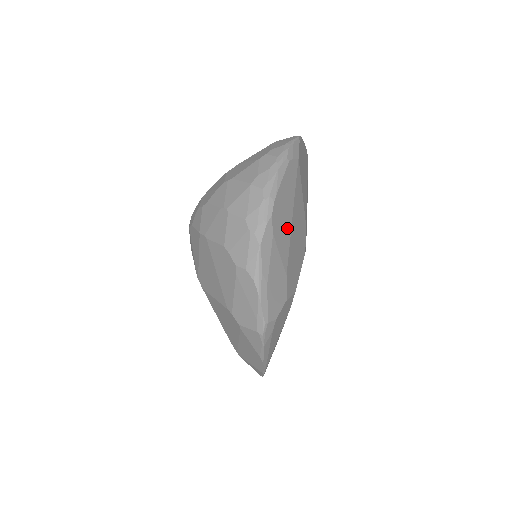
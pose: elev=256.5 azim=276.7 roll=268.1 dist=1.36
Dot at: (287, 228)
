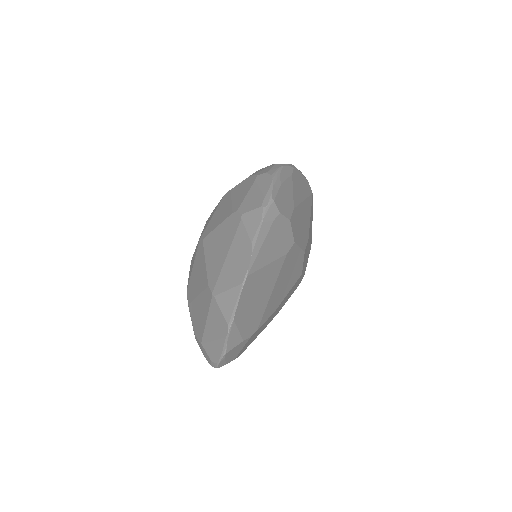
Dot at: (300, 195)
